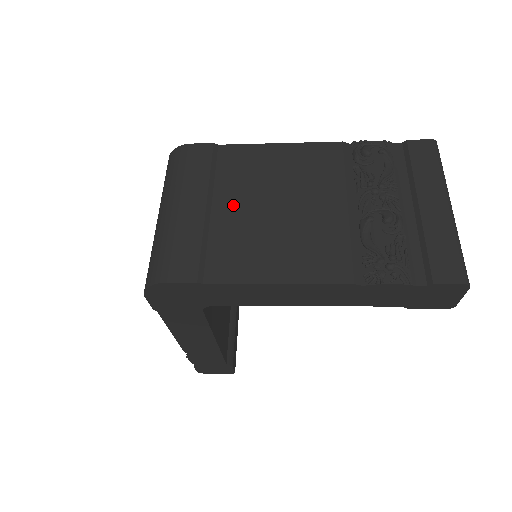
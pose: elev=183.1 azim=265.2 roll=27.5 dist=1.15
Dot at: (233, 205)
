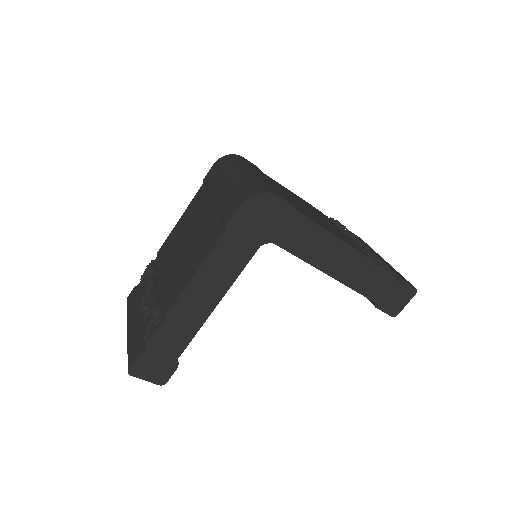
Dot at: (287, 195)
